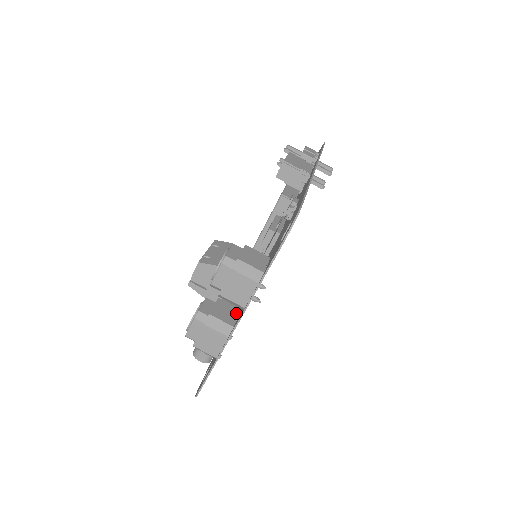
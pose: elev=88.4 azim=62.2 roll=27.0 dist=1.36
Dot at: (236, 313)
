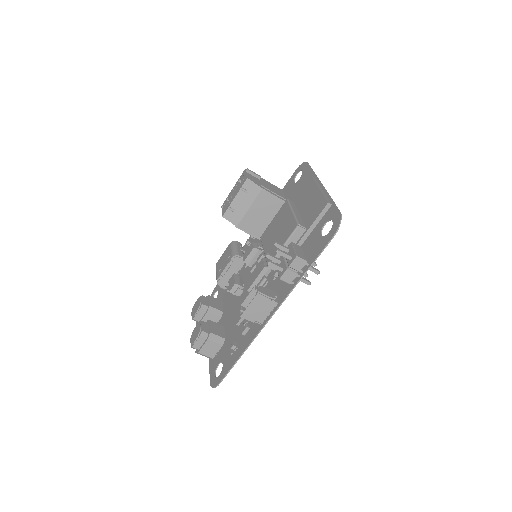
Dot at: (216, 321)
